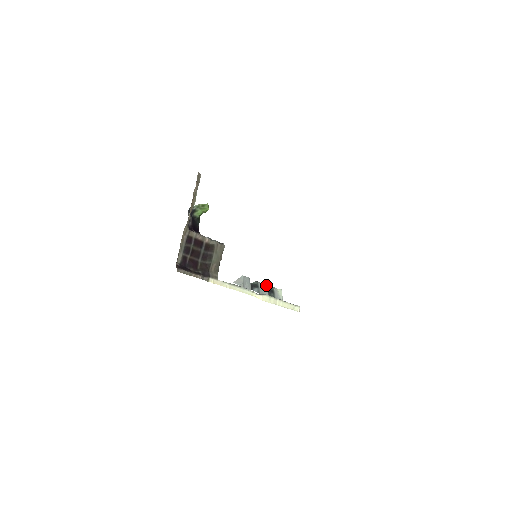
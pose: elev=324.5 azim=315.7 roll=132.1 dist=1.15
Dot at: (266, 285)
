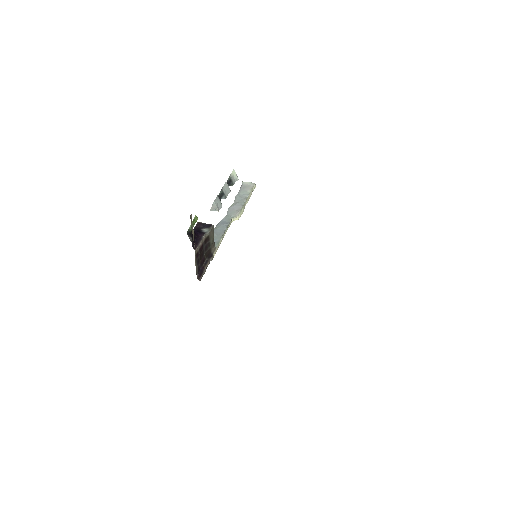
Dot at: (226, 183)
